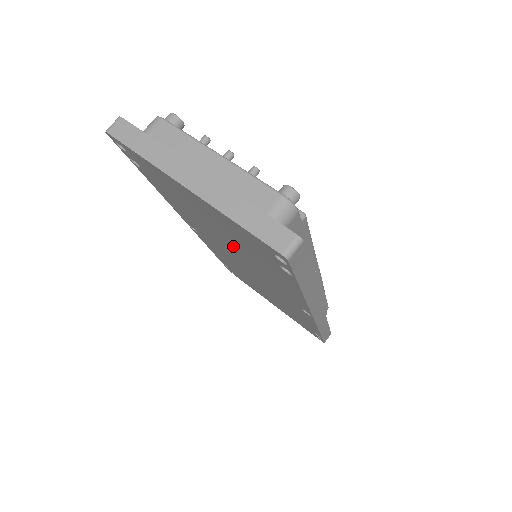
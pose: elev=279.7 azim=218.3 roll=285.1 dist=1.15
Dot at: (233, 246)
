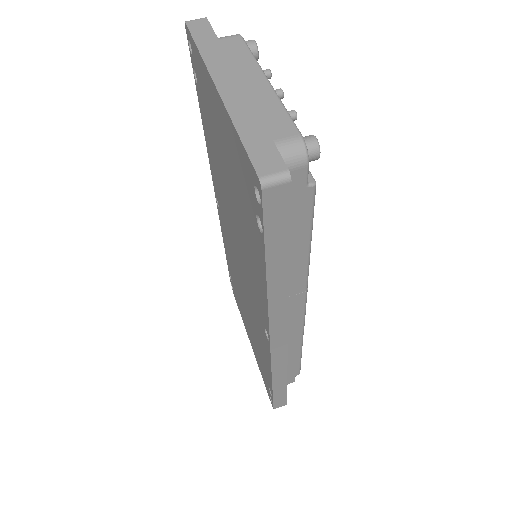
Dot at: (234, 209)
